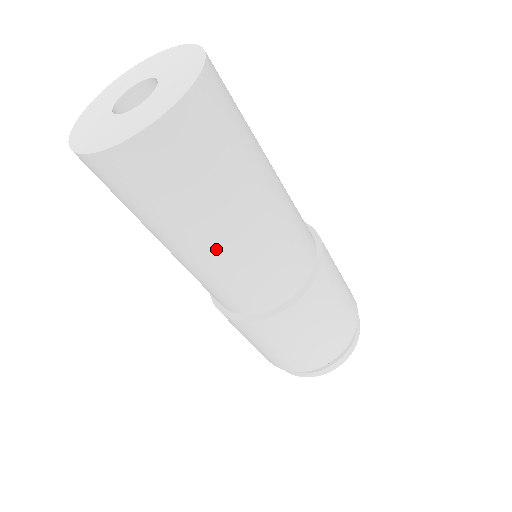
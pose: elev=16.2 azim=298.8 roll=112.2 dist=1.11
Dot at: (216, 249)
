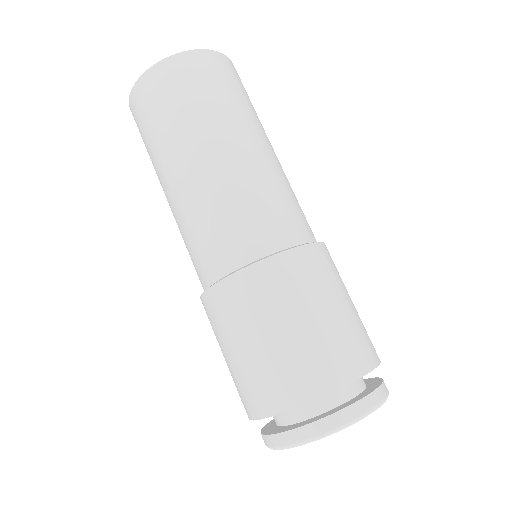
Dot at: (218, 159)
